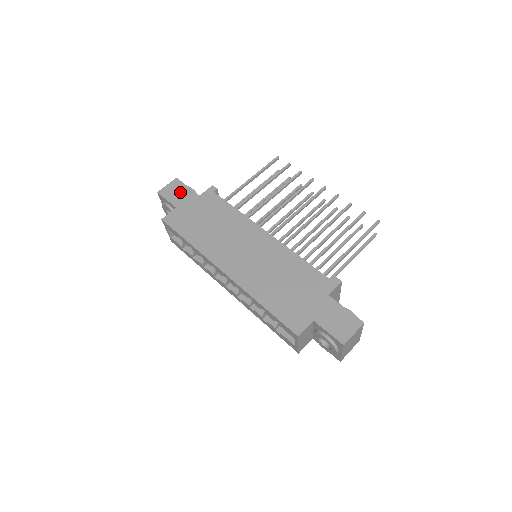
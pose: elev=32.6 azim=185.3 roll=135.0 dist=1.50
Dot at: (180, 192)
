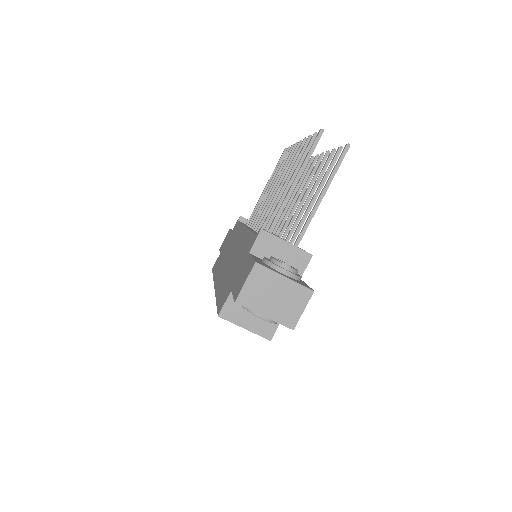
Dot at: (226, 238)
